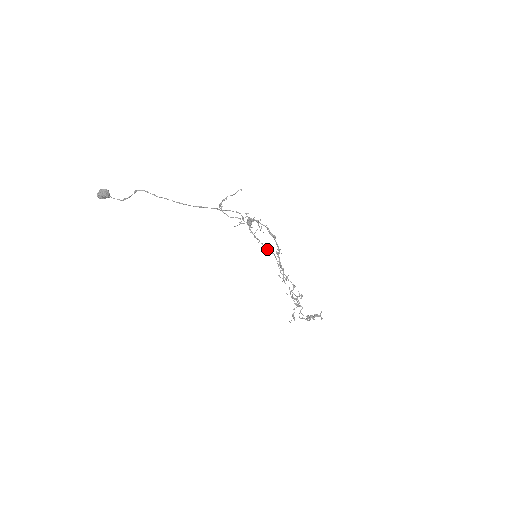
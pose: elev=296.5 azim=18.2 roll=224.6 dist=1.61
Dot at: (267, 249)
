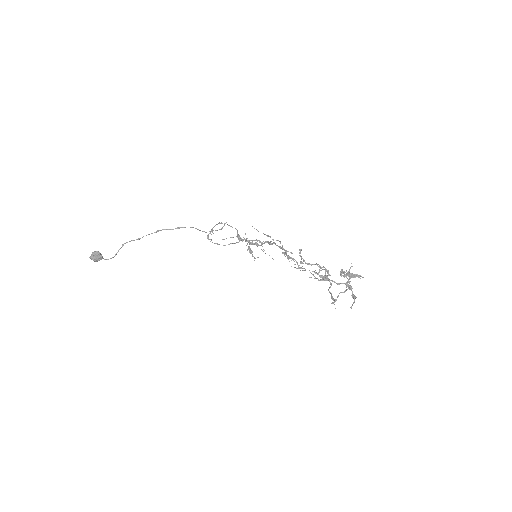
Dot at: (261, 242)
